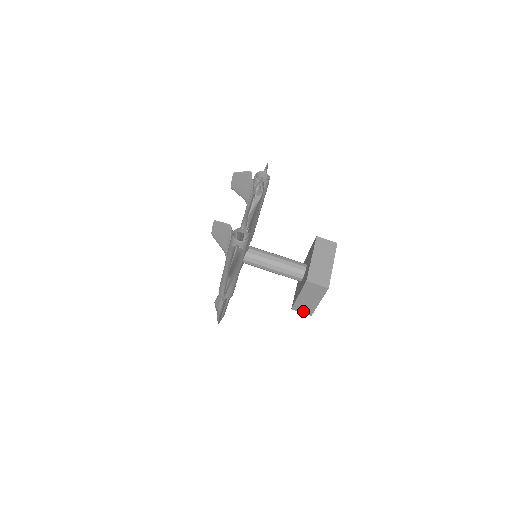
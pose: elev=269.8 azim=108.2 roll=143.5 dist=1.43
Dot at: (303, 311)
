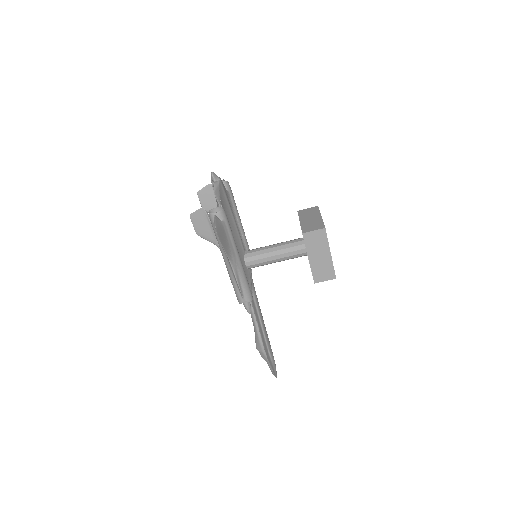
Dot at: (325, 278)
